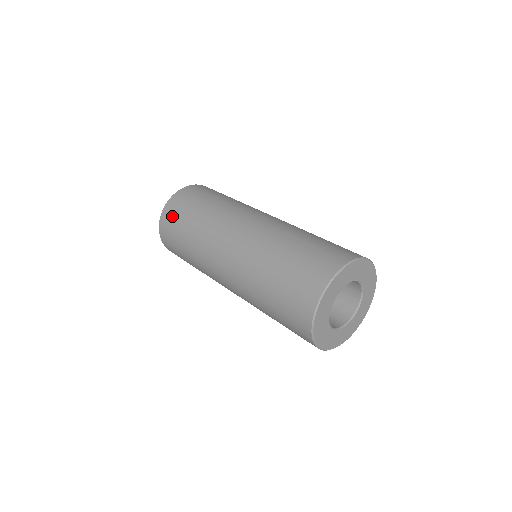
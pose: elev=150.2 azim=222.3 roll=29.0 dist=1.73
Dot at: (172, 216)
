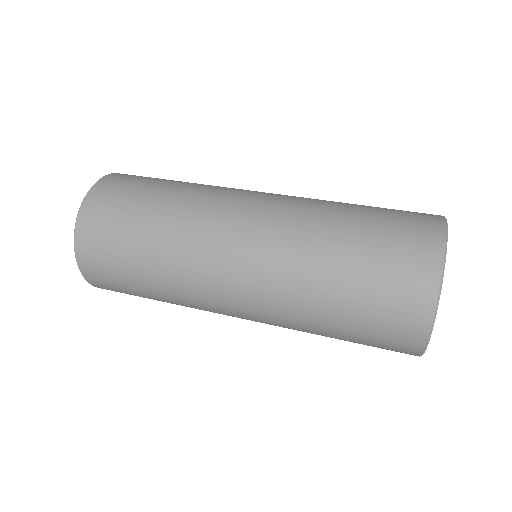
Dot at: (99, 251)
